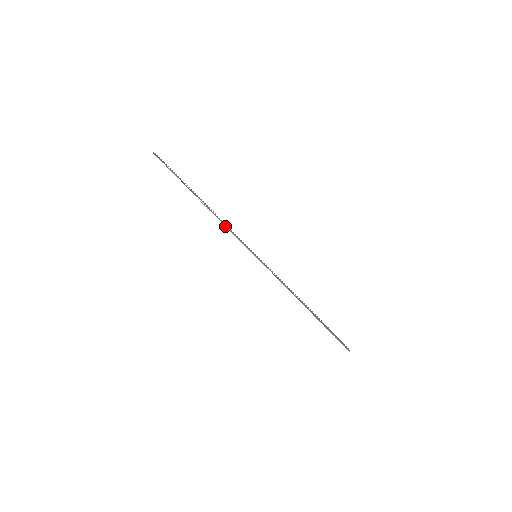
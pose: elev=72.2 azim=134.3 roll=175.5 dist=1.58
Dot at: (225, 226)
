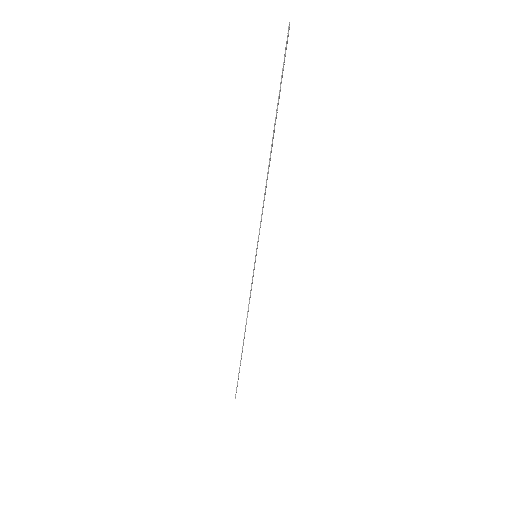
Dot at: (264, 200)
